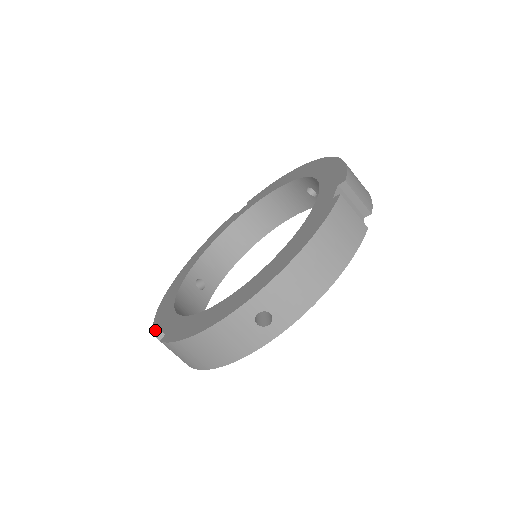
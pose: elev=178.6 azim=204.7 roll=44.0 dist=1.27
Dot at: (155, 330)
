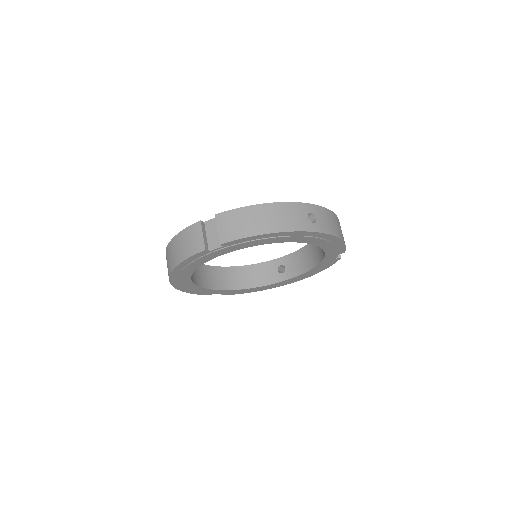
Dot at: (194, 224)
